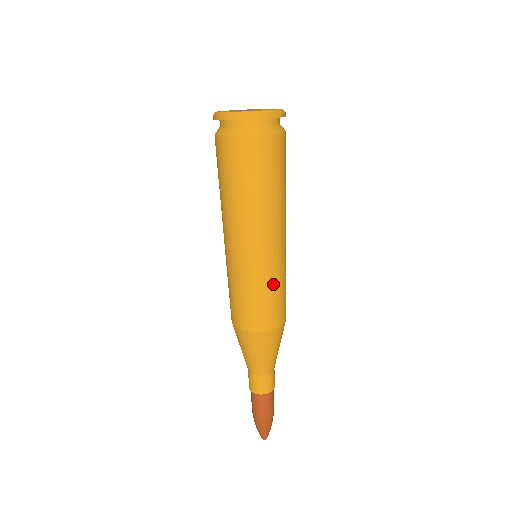
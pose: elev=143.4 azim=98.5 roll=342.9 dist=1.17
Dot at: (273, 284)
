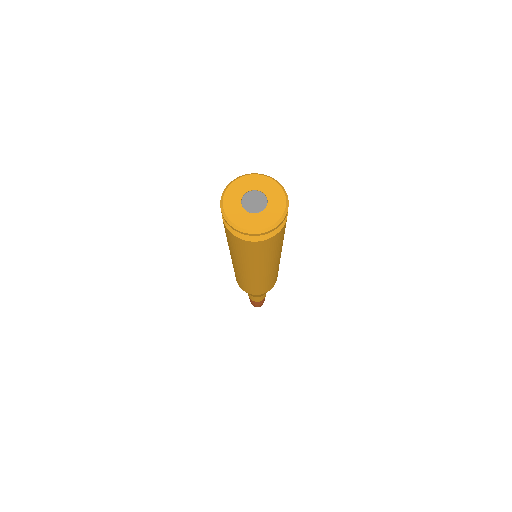
Dot at: (266, 282)
